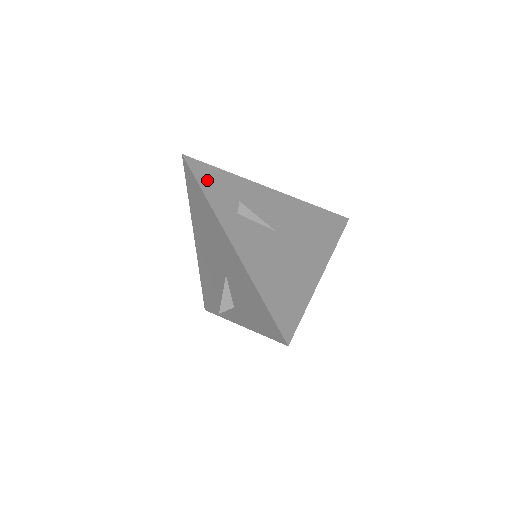
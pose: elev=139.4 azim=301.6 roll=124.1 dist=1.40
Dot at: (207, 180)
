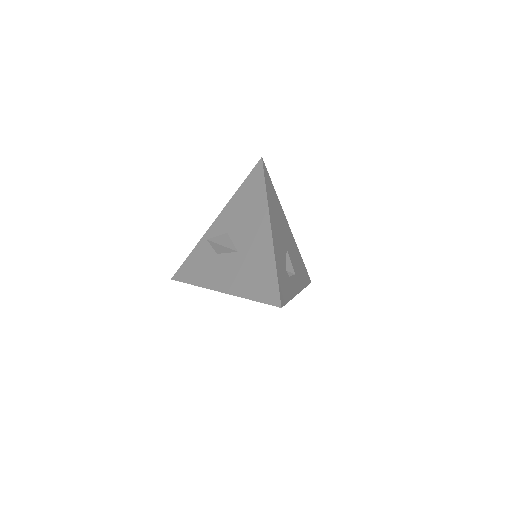
Dot at: (285, 292)
